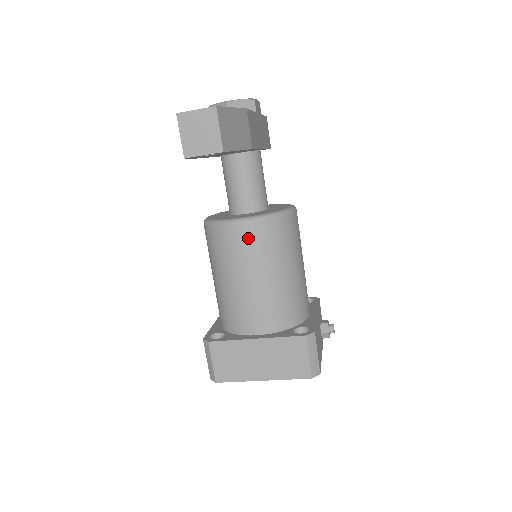
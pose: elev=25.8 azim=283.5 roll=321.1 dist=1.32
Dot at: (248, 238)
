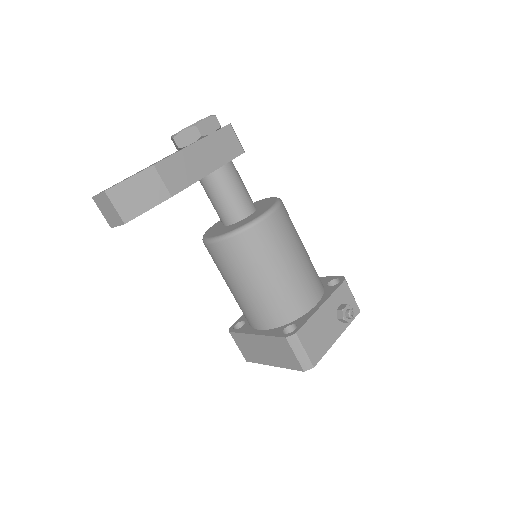
Dot at: (221, 255)
